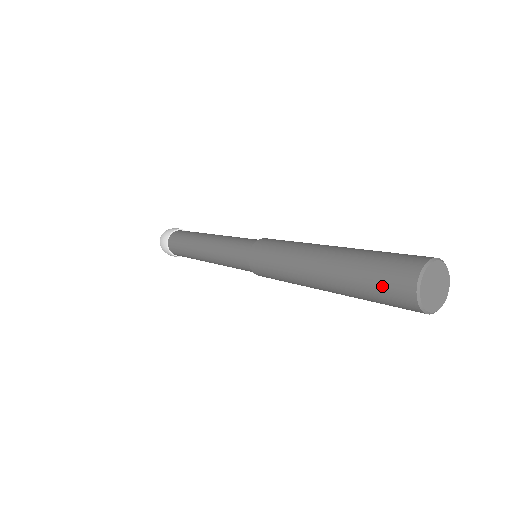
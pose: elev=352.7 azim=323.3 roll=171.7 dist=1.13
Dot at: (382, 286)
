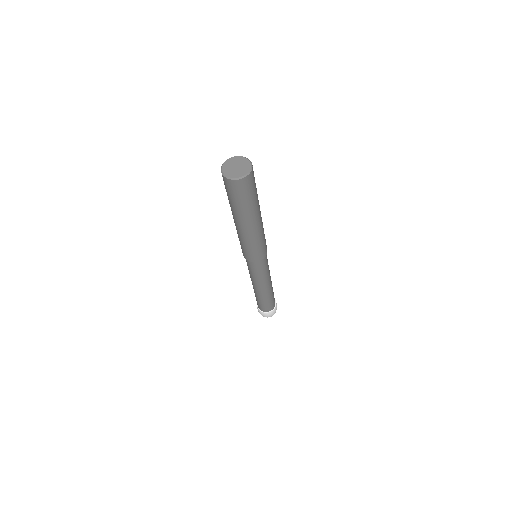
Dot at: occluded
